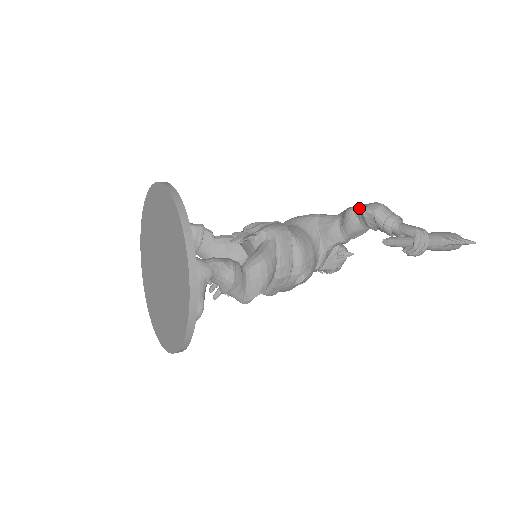
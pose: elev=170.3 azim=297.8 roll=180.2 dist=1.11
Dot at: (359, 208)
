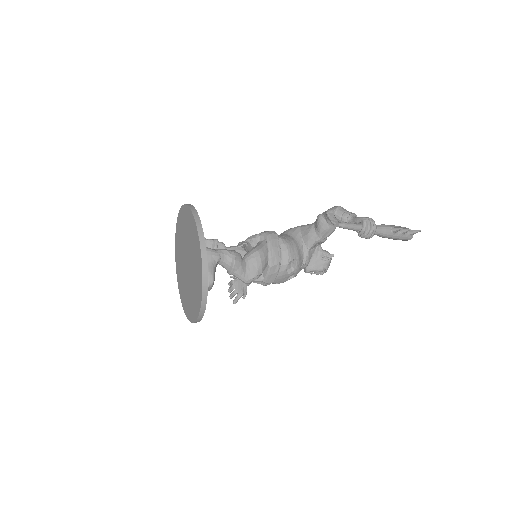
Dot at: (324, 212)
